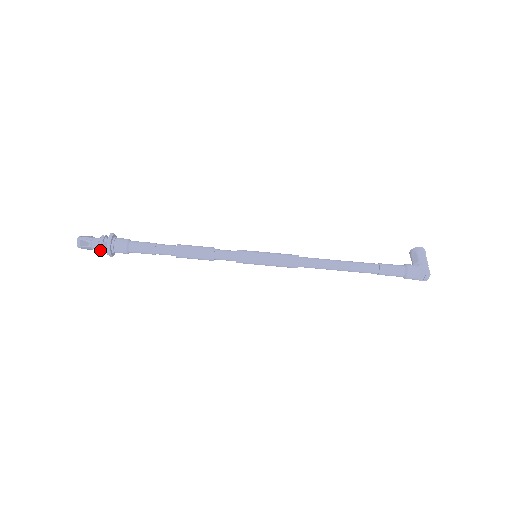
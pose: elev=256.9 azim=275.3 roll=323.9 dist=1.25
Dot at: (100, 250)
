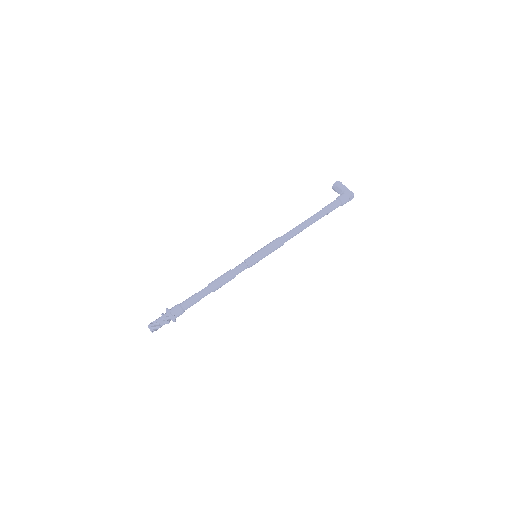
Dot at: (168, 323)
